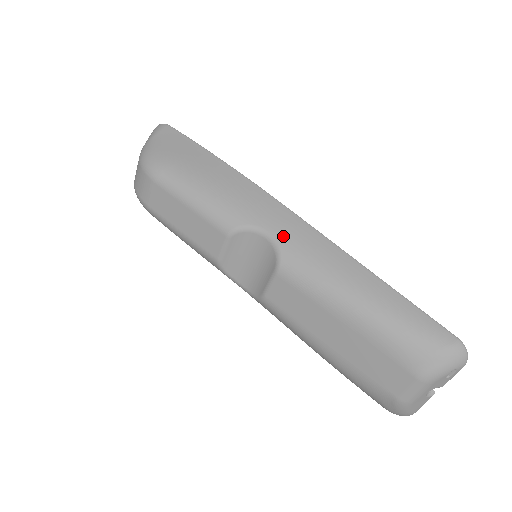
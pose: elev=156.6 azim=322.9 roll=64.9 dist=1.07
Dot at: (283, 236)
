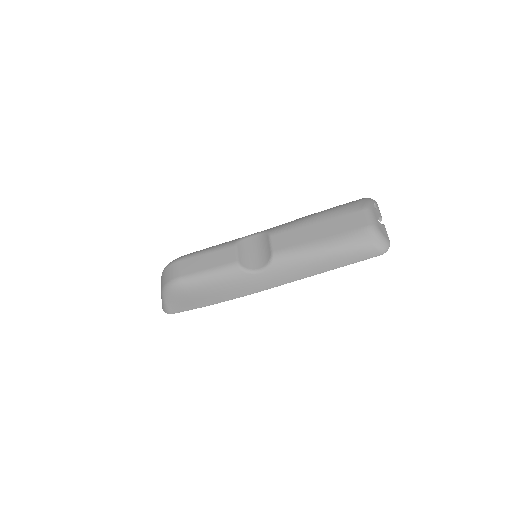
Dot at: occluded
